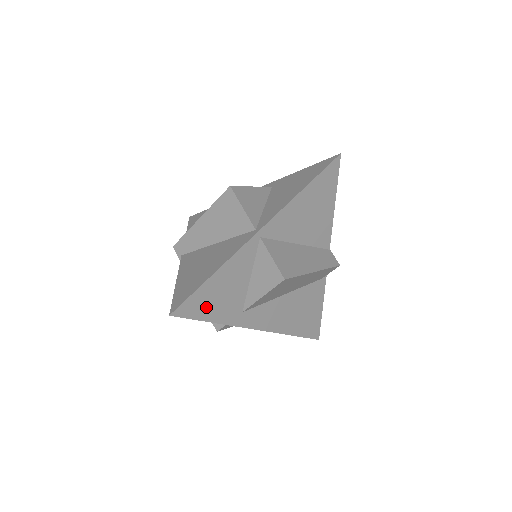
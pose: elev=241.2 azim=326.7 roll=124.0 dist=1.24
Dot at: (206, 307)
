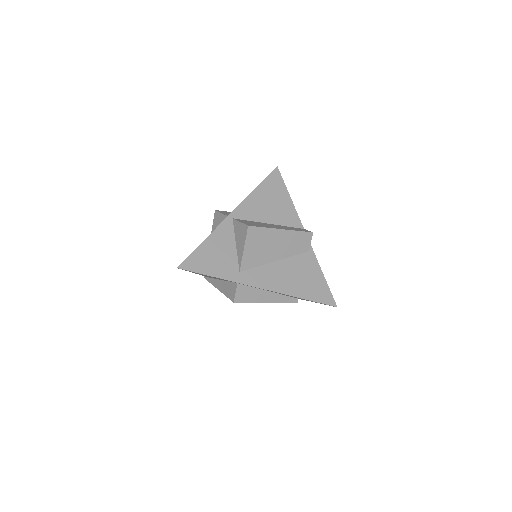
Dot at: (205, 265)
